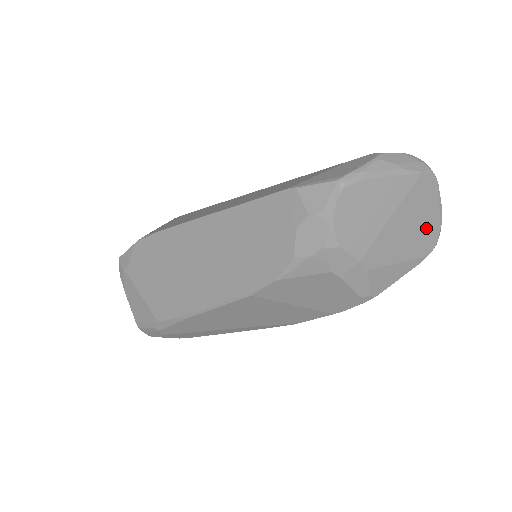
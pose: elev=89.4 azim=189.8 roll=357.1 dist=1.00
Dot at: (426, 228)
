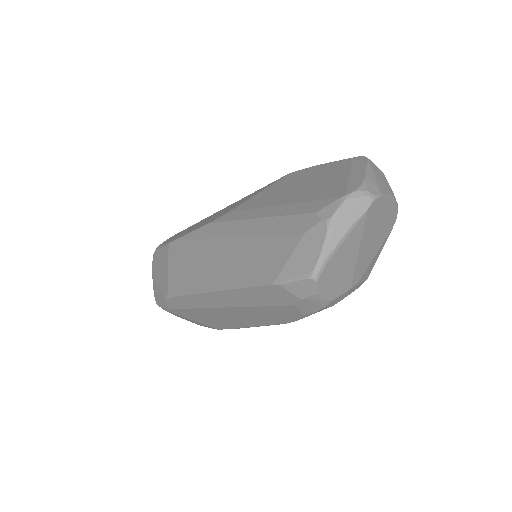
Dot at: (386, 219)
